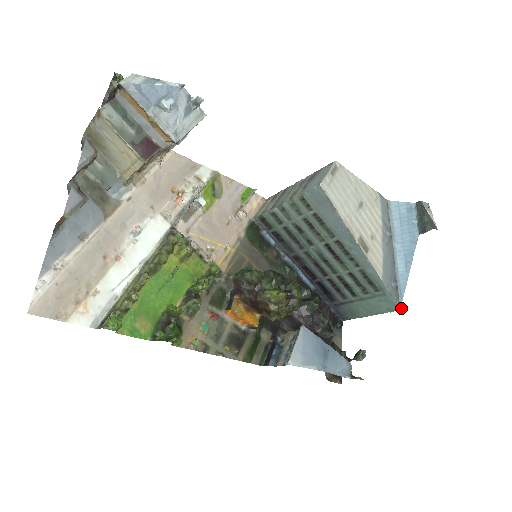
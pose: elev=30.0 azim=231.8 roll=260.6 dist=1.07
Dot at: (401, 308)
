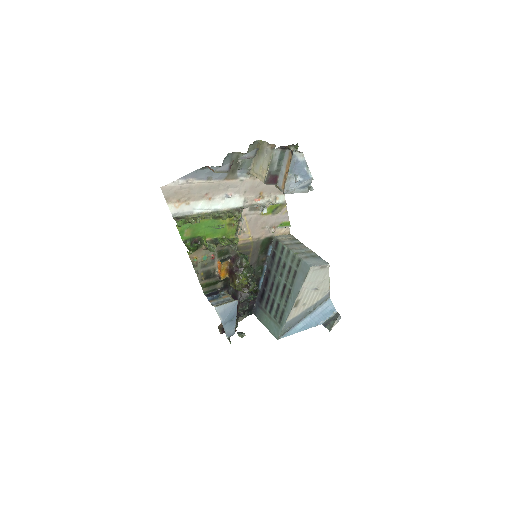
Dot at: occluded
